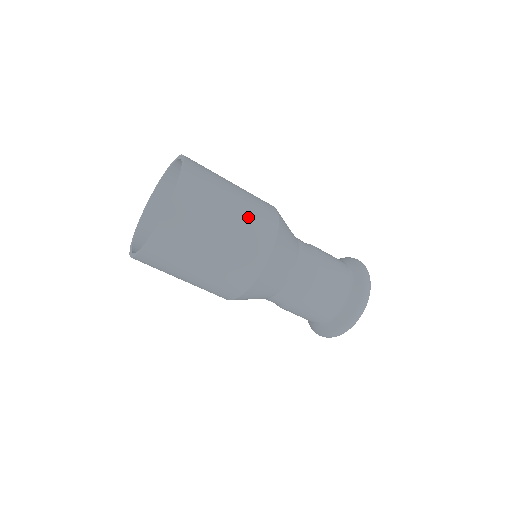
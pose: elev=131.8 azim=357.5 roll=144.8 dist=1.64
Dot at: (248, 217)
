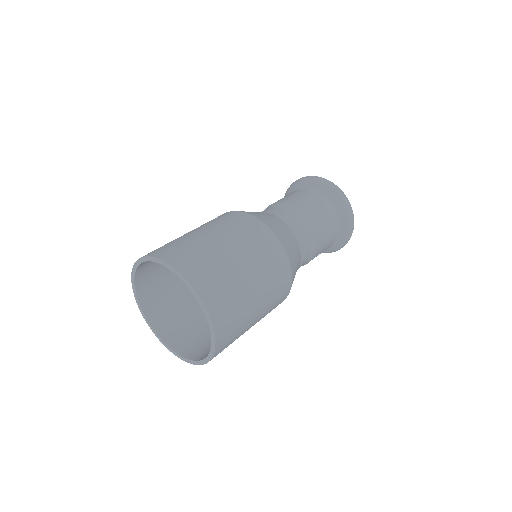
Dot at: (237, 235)
